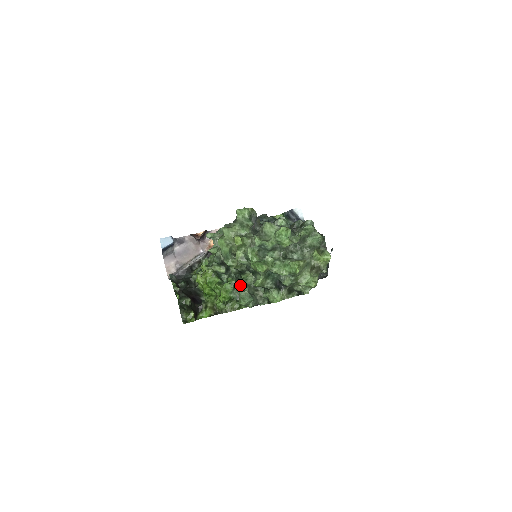
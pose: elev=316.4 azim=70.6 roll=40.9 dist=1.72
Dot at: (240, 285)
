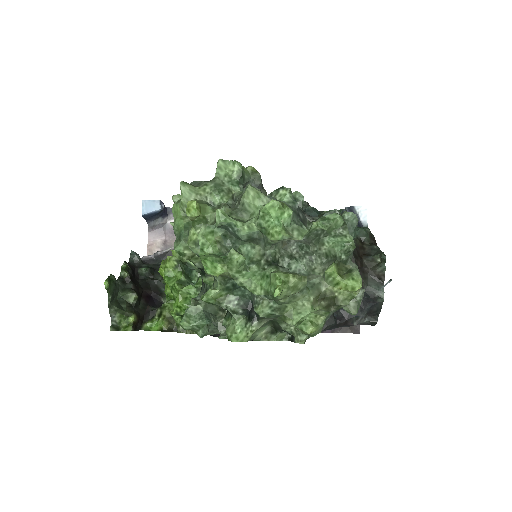
Dot at: occluded
